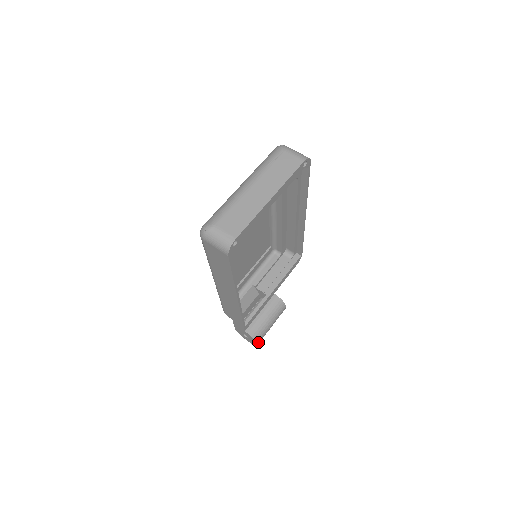
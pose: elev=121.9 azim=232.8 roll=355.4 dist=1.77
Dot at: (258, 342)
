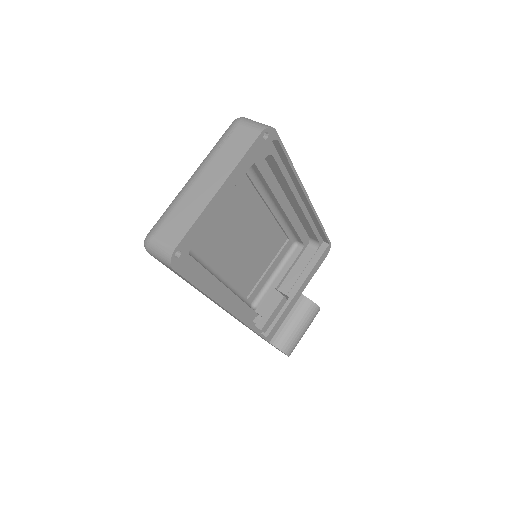
Dot at: (288, 353)
